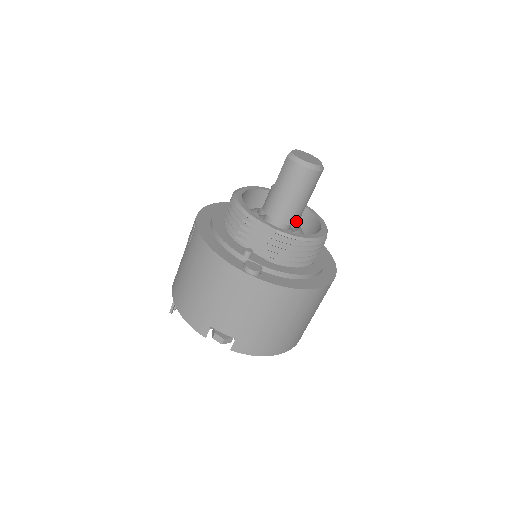
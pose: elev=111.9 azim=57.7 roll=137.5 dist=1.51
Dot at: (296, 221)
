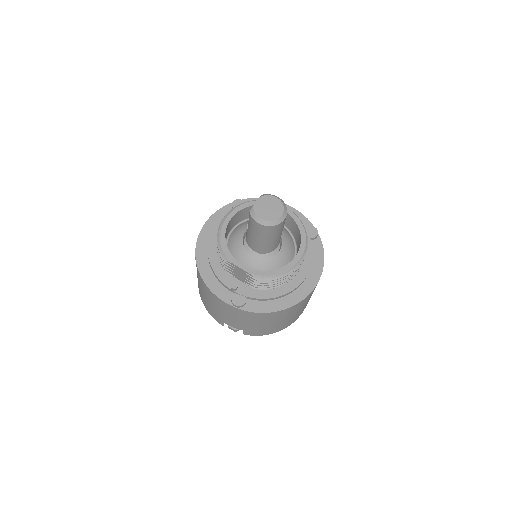
Dot at: (275, 248)
